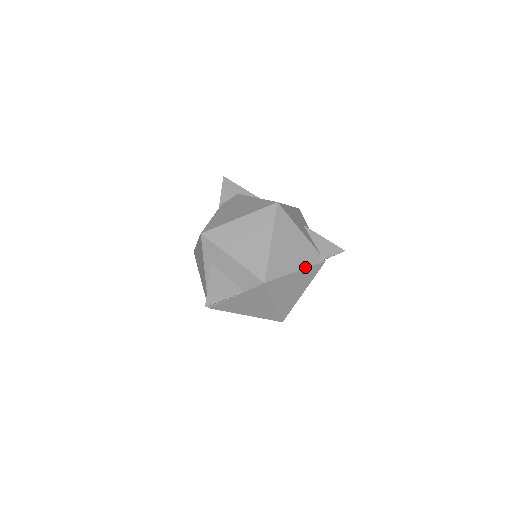
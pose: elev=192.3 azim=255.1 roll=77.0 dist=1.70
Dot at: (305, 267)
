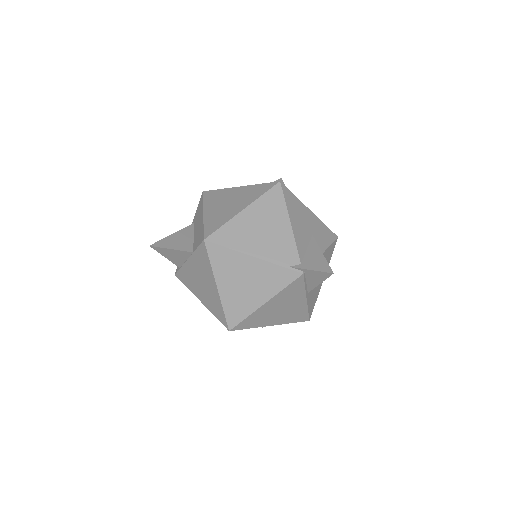
Dot at: (268, 260)
